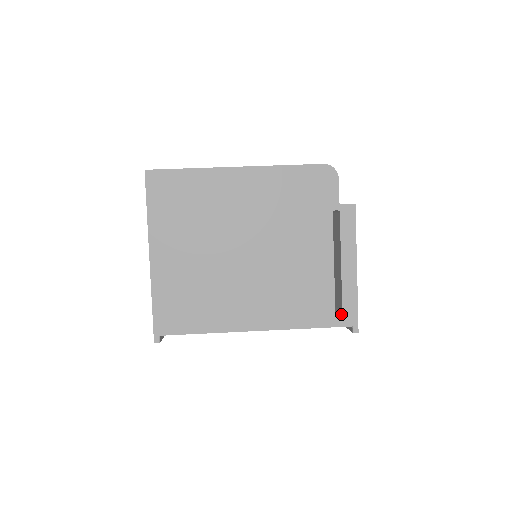
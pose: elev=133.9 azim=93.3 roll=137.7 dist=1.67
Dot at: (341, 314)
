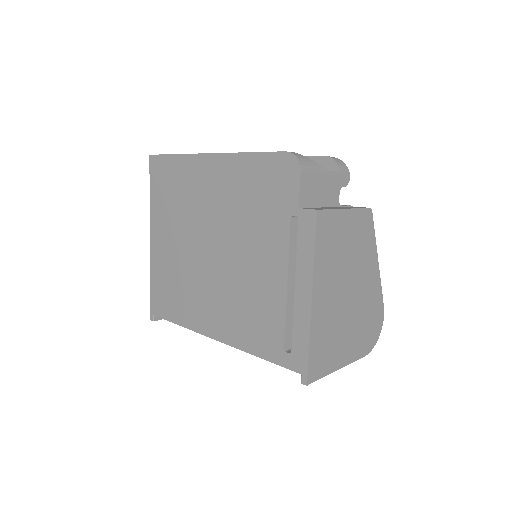
Dot at: (290, 353)
